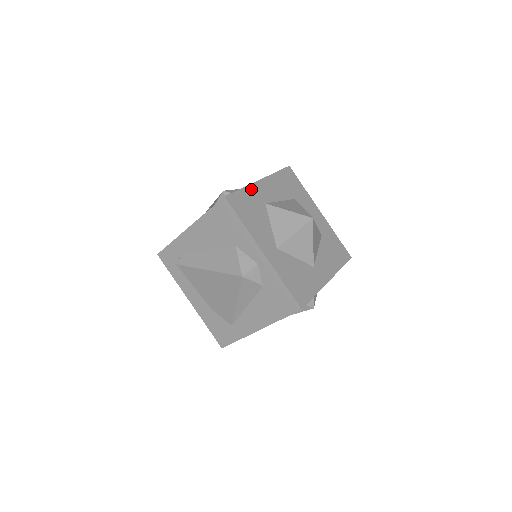
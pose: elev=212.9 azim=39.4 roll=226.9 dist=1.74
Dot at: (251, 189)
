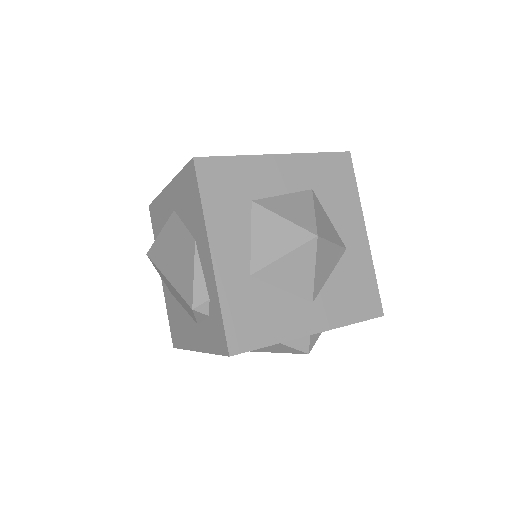
Dot at: (224, 290)
